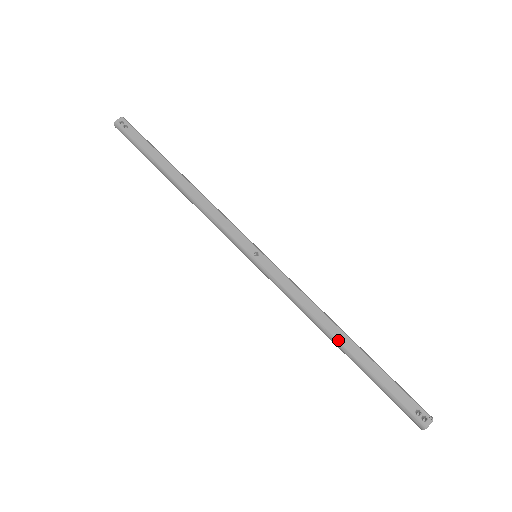
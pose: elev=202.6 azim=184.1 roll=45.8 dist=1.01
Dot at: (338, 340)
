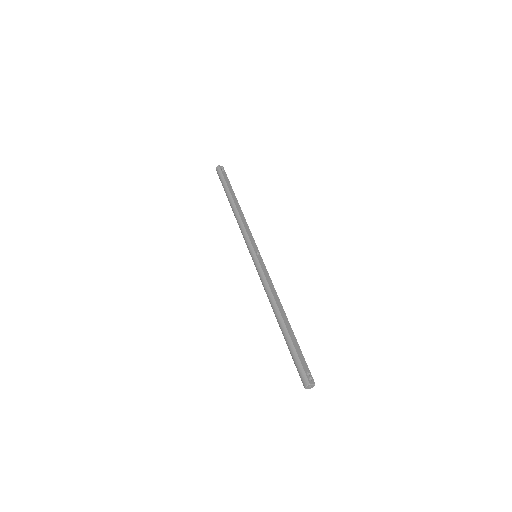
Dot at: (281, 314)
